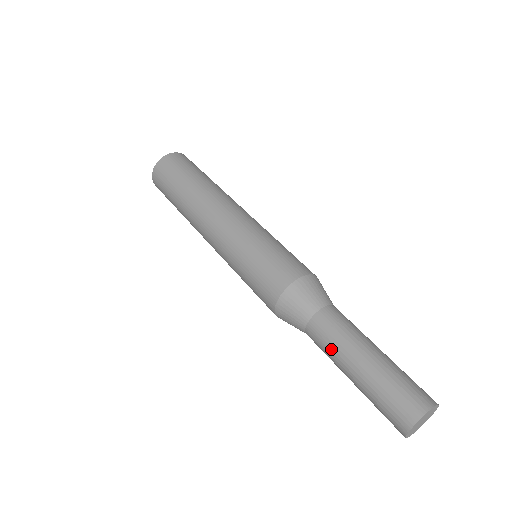
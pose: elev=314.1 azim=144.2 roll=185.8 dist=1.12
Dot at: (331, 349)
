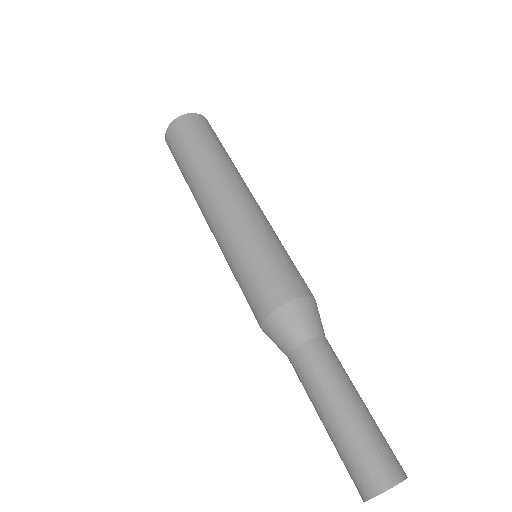
Dot at: (313, 384)
